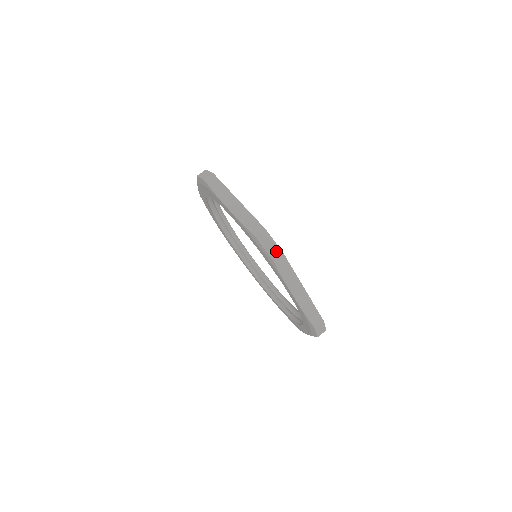
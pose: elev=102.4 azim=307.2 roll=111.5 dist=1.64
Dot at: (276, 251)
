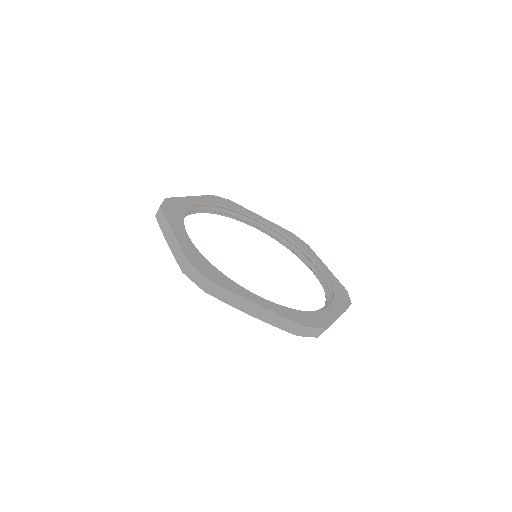
Dot at: (318, 332)
